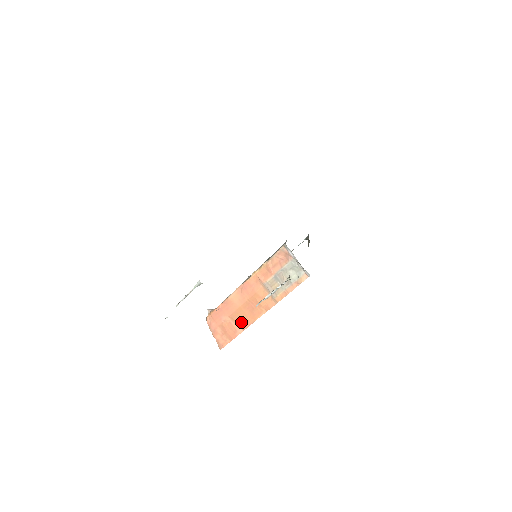
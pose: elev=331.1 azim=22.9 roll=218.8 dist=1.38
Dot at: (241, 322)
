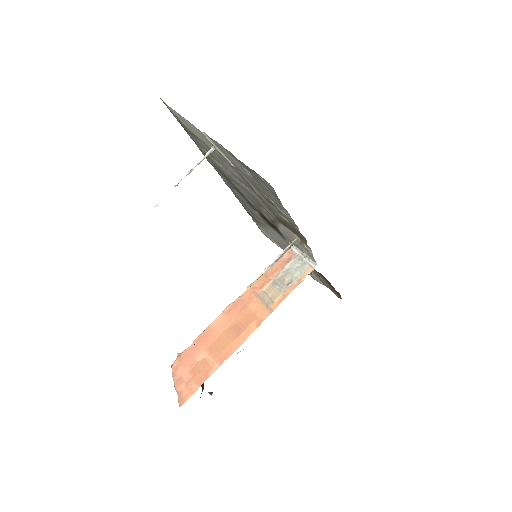
Dot at: (220, 352)
